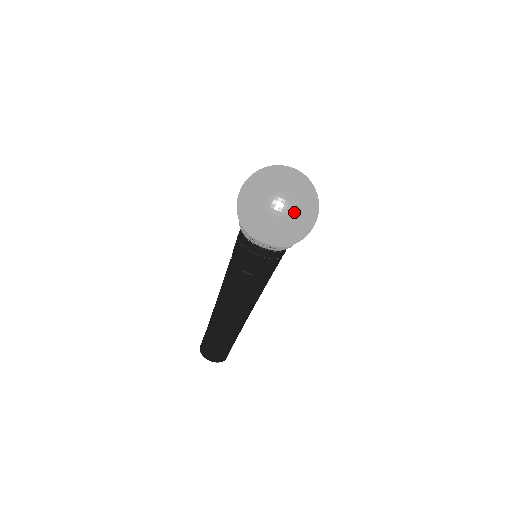
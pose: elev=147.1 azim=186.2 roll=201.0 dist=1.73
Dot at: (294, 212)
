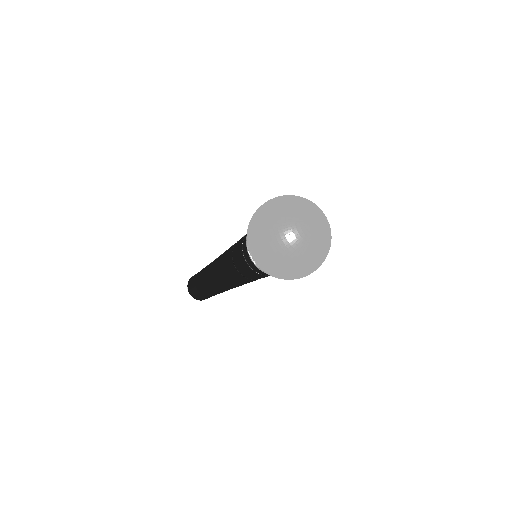
Dot at: (319, 266)
